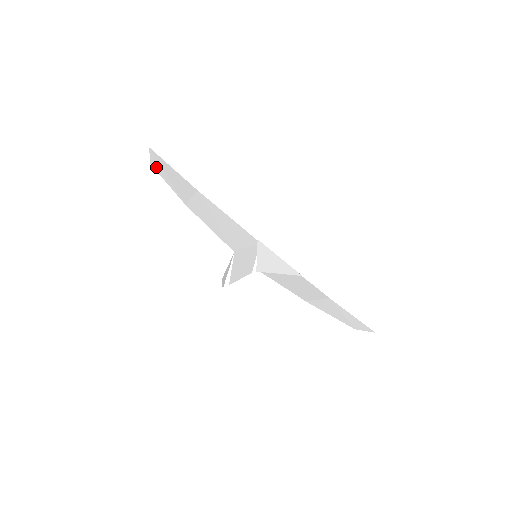
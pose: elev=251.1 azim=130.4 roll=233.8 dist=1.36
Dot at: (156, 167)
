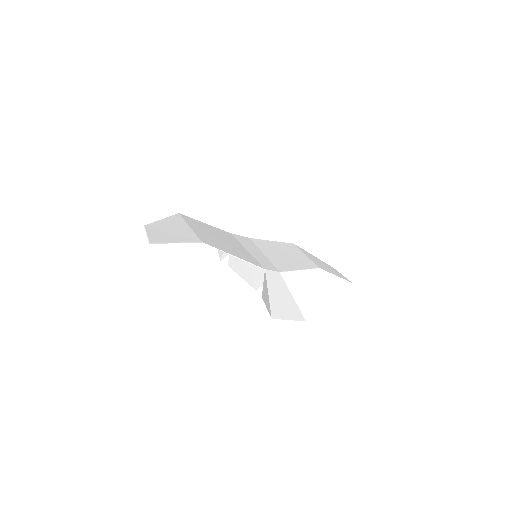
Dot at: (151, 228)
